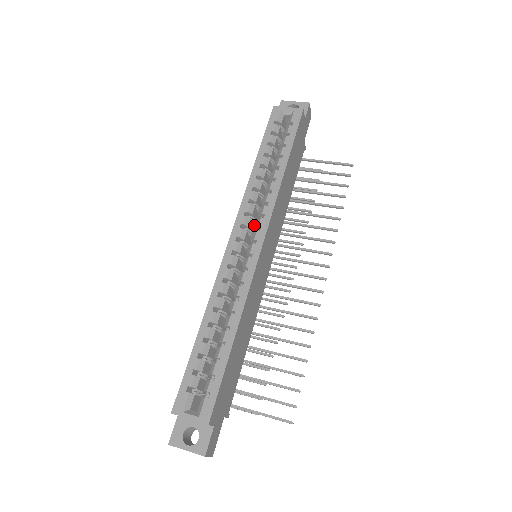
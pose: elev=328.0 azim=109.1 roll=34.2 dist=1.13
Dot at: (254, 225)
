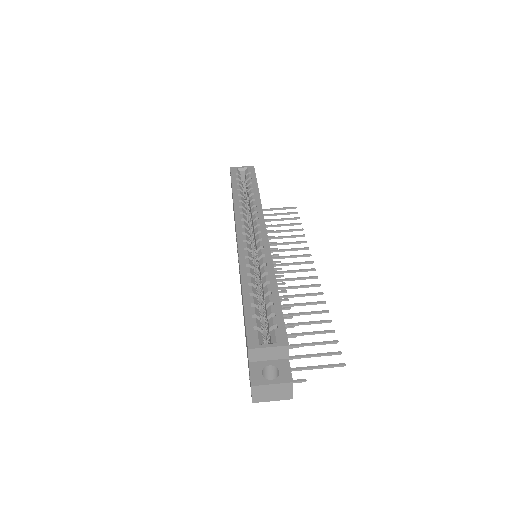
Dot at: occluded
